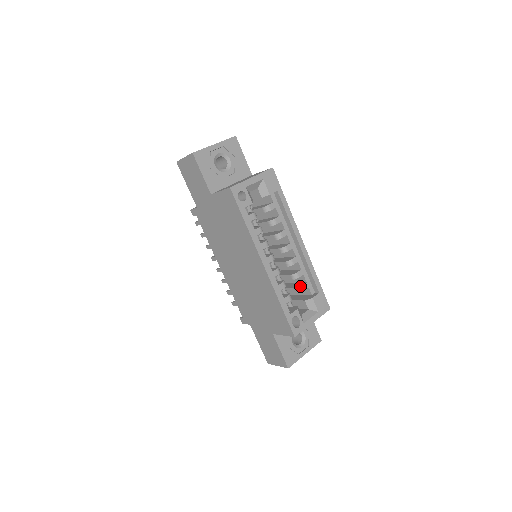
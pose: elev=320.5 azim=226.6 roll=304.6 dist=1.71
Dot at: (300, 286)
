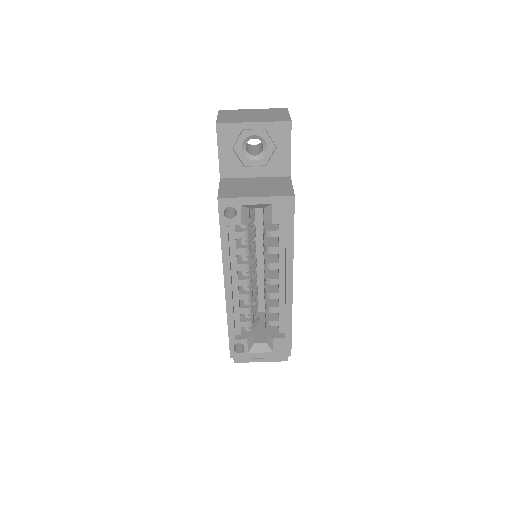
Dot at: (269, 320)
